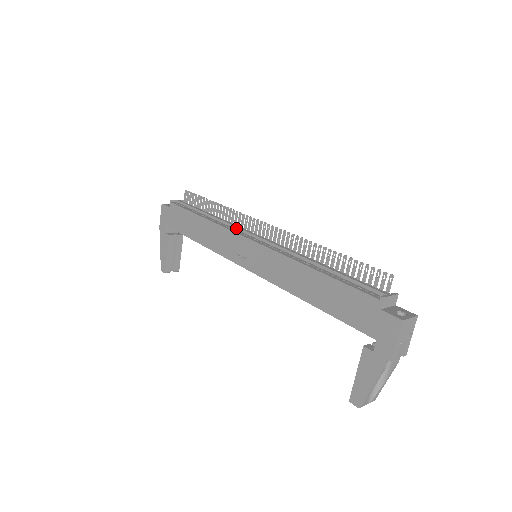
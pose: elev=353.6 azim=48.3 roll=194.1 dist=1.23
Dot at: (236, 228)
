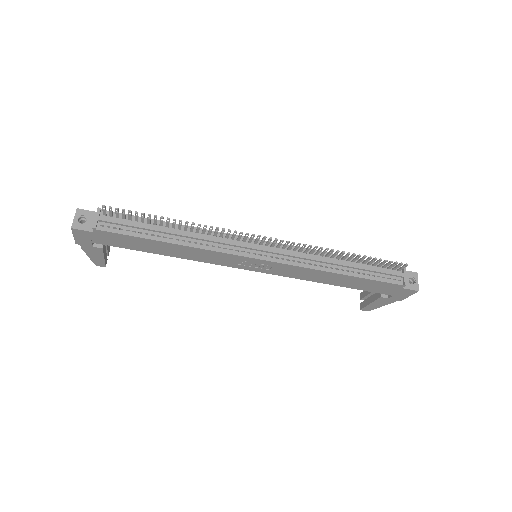
Dot at: (226, 245)
